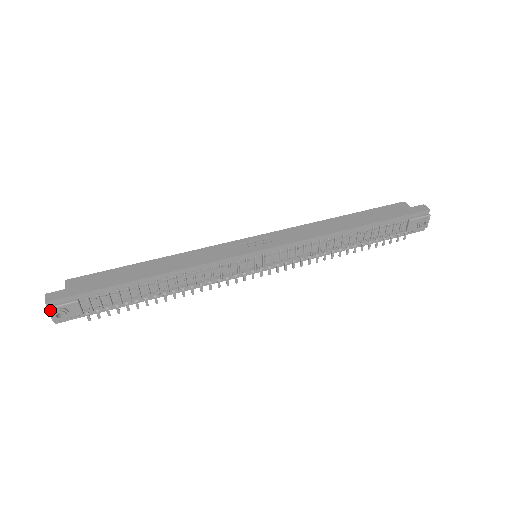
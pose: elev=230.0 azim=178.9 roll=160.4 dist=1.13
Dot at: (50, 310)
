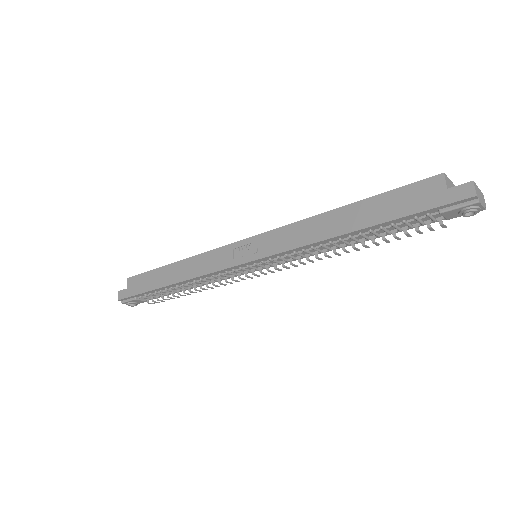
Dot at: (124, 303)
